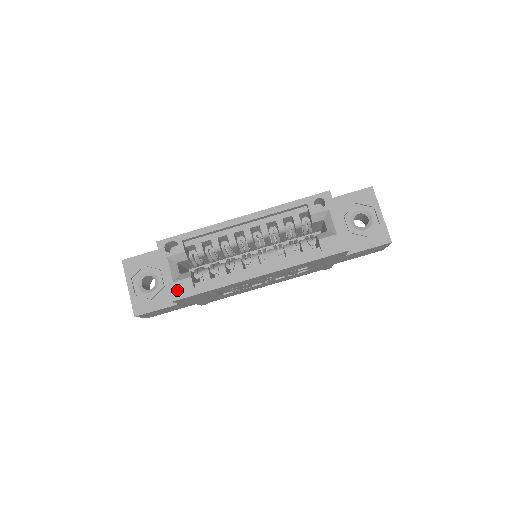
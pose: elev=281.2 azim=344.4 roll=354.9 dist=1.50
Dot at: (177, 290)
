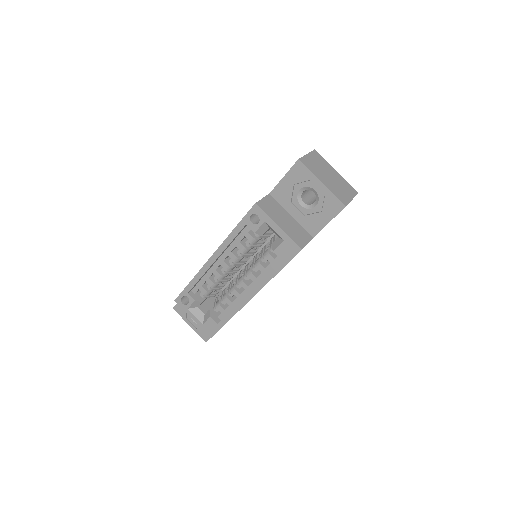
Dot at: (209, 329)
